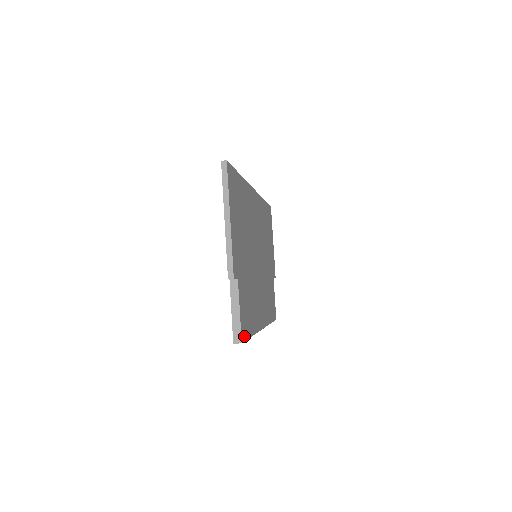
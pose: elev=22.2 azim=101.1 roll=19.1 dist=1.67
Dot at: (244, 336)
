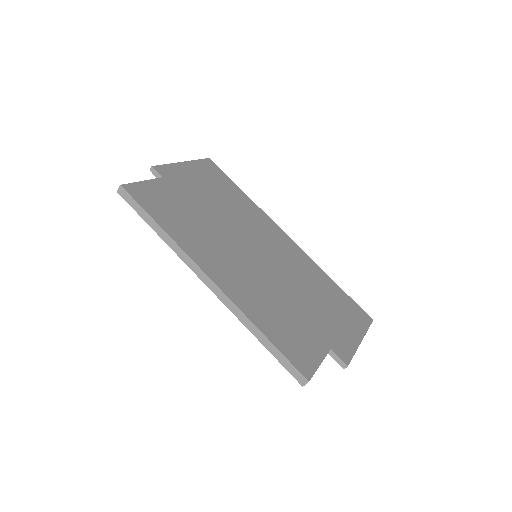
Dot at: (134, 195)
